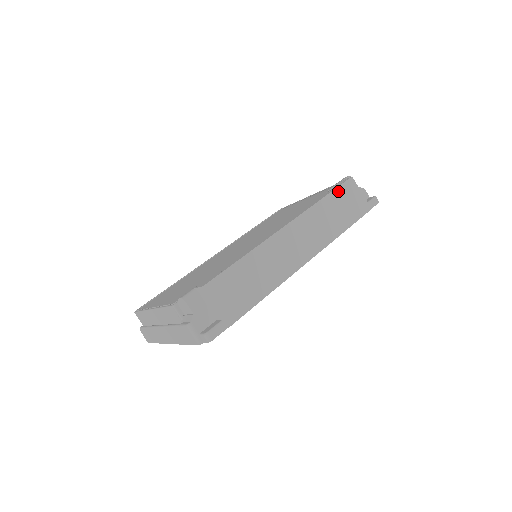
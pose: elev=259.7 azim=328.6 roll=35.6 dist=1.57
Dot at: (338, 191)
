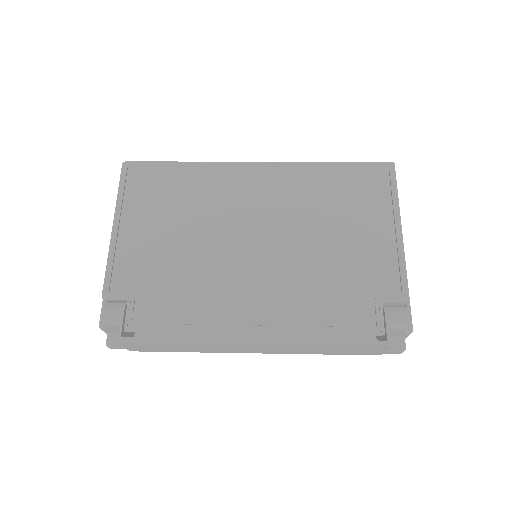
Dot at: (354, 347)
